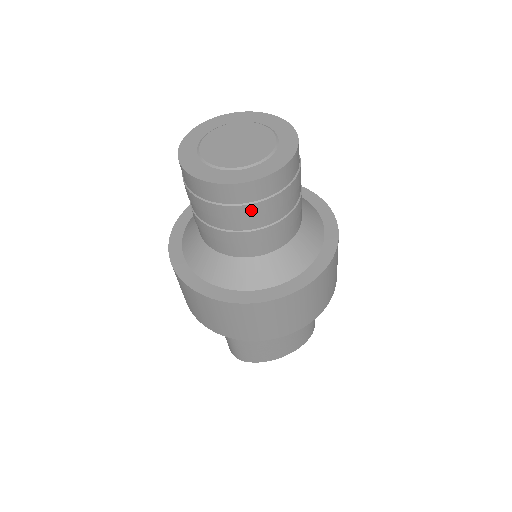
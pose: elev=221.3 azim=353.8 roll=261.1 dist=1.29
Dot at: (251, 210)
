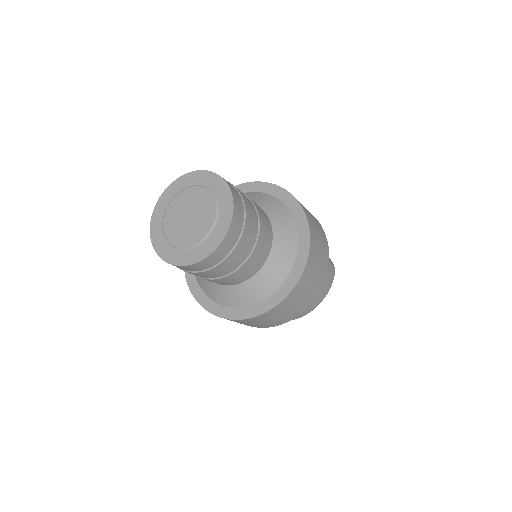
Dot at: (227, 262)
